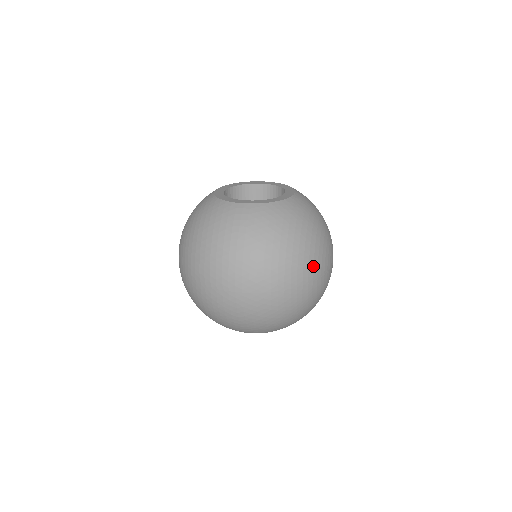
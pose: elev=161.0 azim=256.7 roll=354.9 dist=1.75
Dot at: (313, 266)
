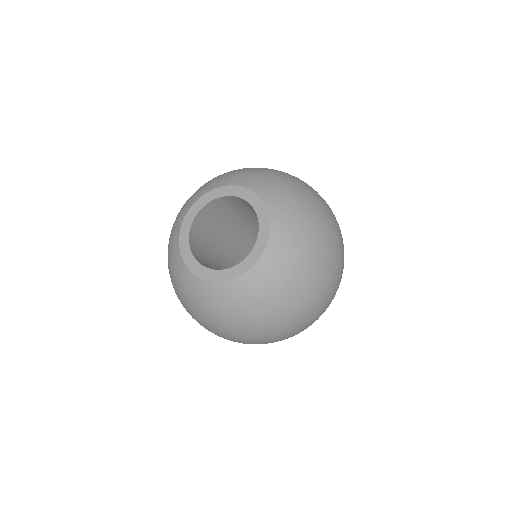
Dot at: (263, 339)
